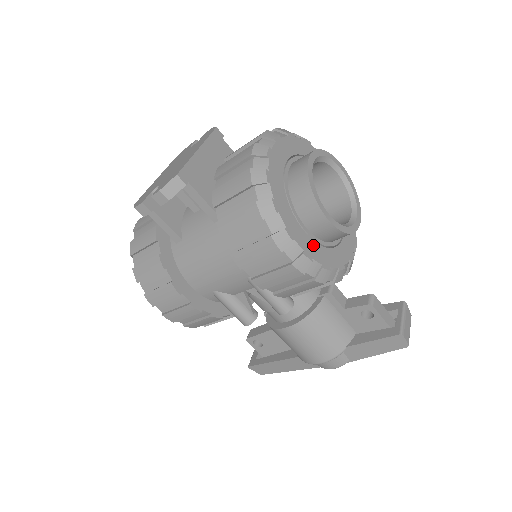
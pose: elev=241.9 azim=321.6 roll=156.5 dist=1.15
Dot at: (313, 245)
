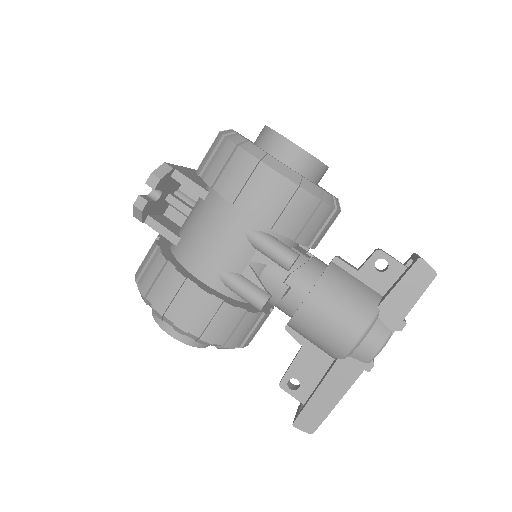
Dot at: occluded
